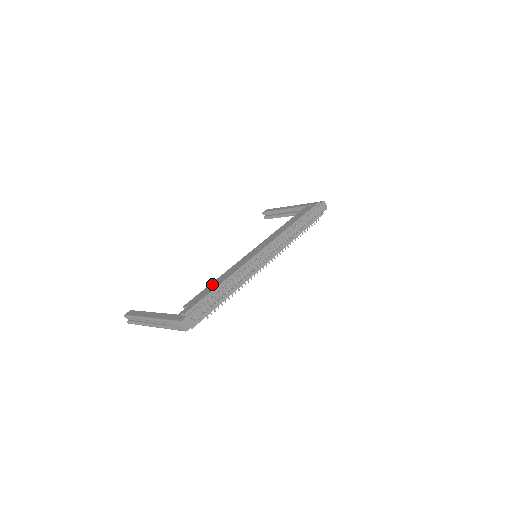
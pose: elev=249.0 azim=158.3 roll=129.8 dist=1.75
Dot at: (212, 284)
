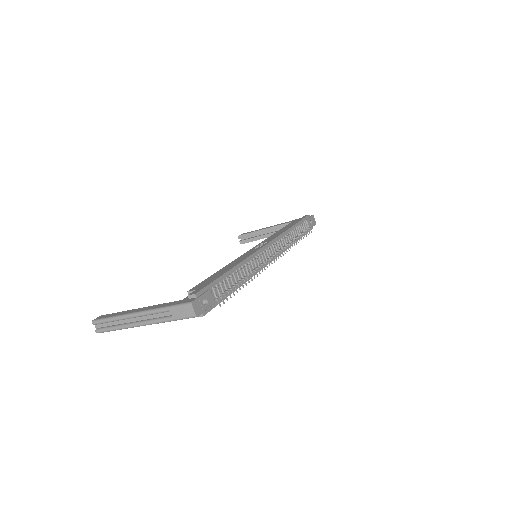
Dot at: (218, 272)
